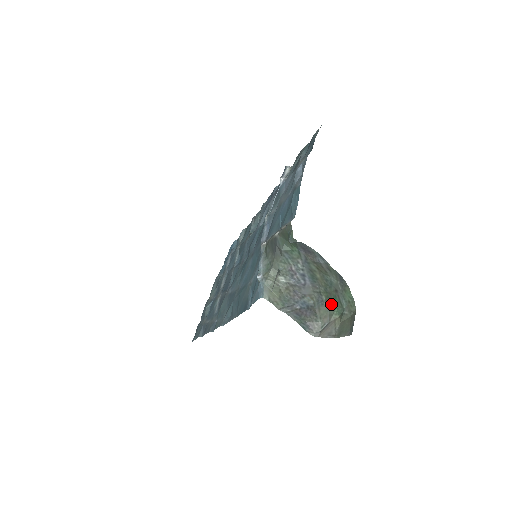
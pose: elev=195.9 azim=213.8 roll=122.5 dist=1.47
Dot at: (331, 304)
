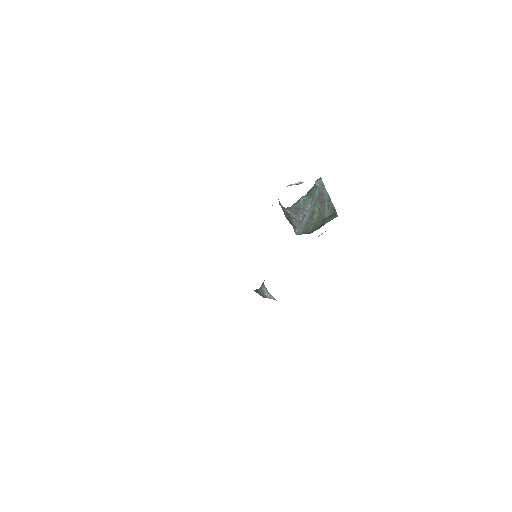
Dot at: occluded
